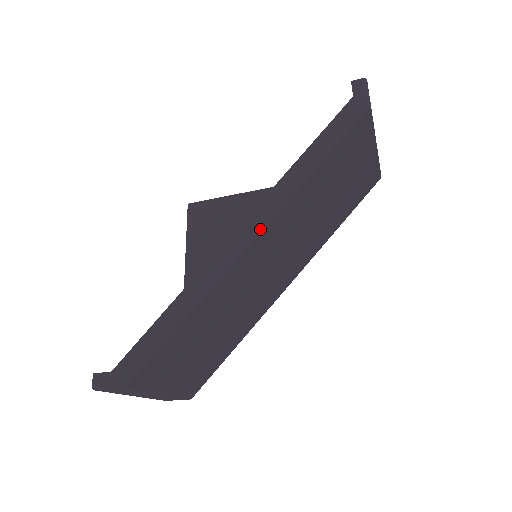
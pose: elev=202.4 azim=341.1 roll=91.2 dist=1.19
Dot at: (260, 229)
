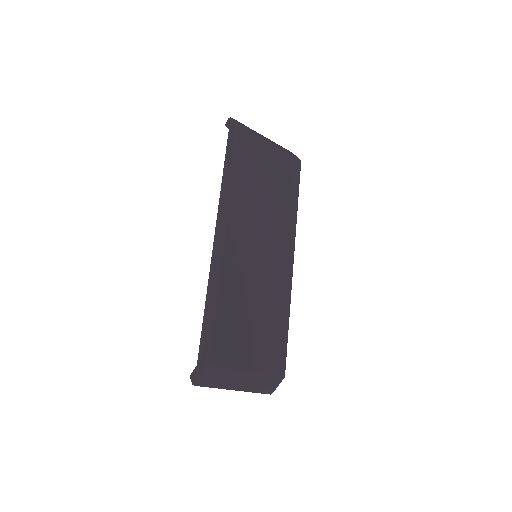
Dot at: (224, 224)
